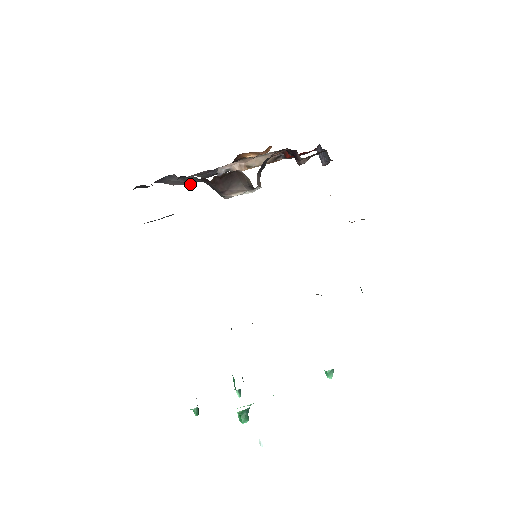
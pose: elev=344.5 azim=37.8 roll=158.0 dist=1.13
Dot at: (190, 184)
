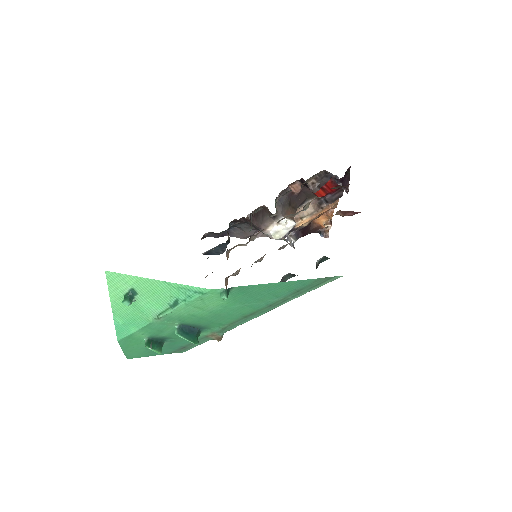
Dot at: (250, 234)
